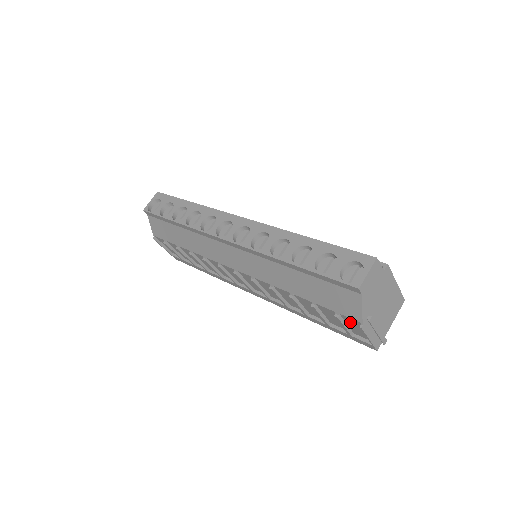
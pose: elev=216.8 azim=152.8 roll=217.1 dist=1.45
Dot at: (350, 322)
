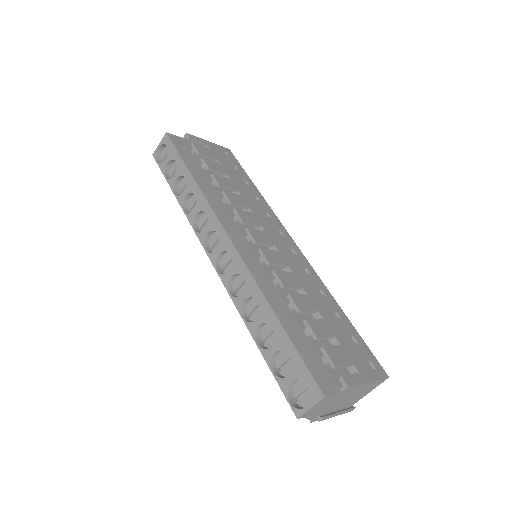
Dot at: occluded
